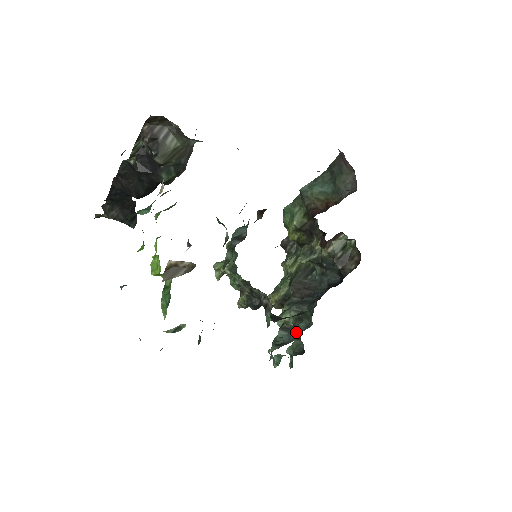
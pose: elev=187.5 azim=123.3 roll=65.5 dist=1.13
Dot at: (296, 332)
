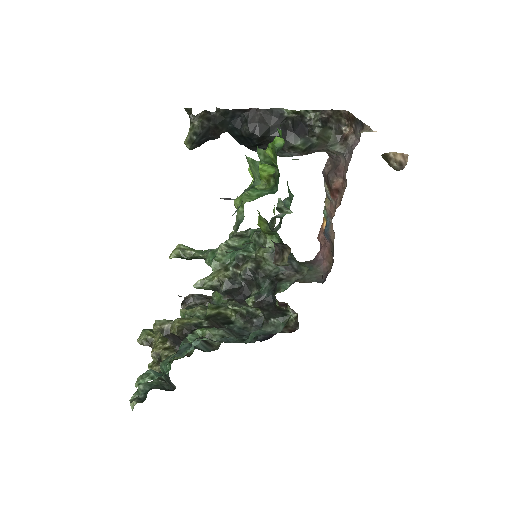
Dot at: occluded
